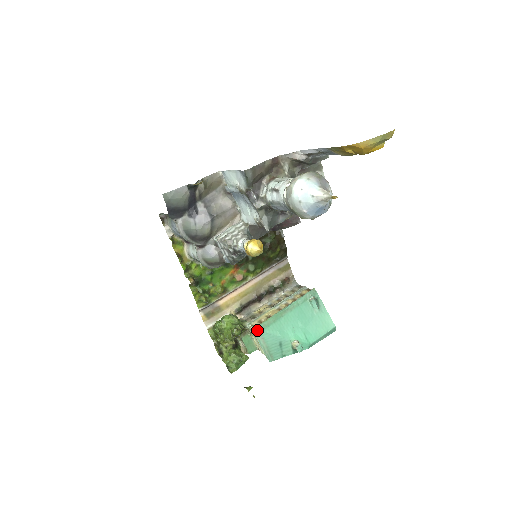
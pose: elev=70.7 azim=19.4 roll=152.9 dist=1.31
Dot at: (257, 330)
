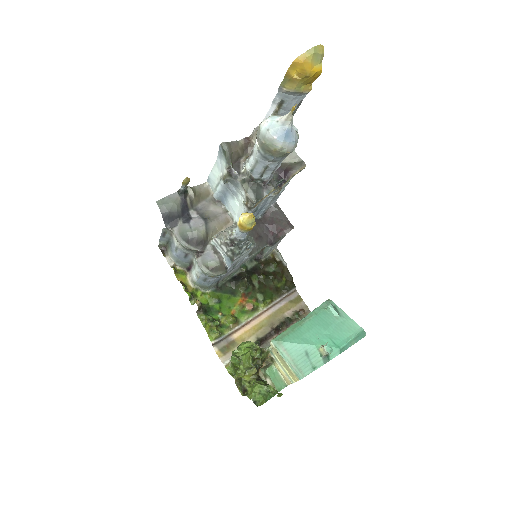
Dot at: (276, 340)
